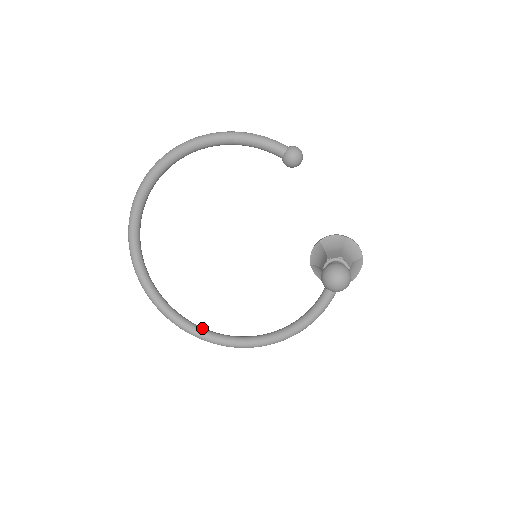
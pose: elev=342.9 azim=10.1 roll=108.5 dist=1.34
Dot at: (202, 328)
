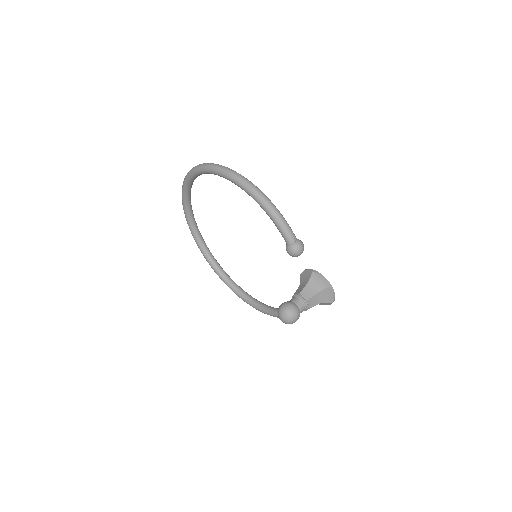
Dot at: (210, 255)
